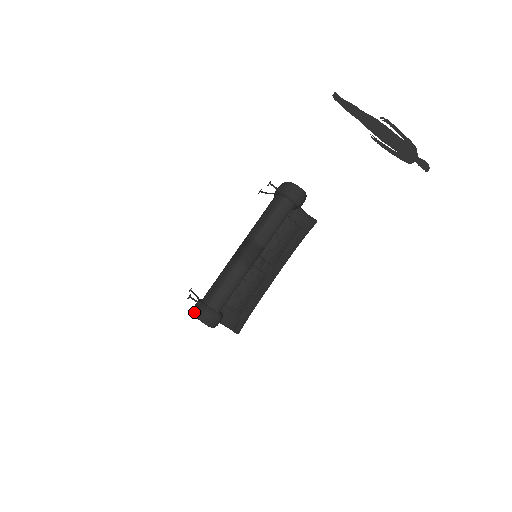
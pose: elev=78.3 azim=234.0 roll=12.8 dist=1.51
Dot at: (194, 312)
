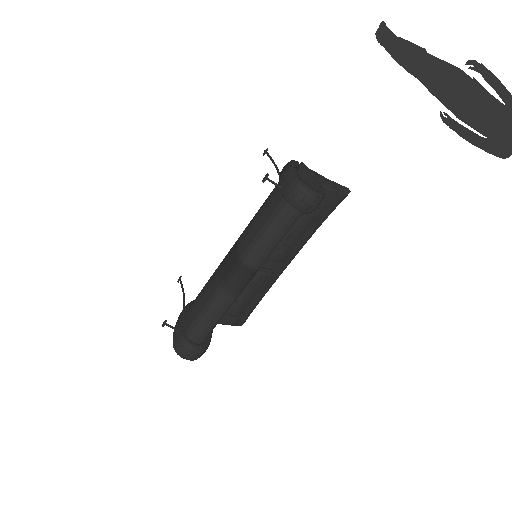
Dot at: occluded
